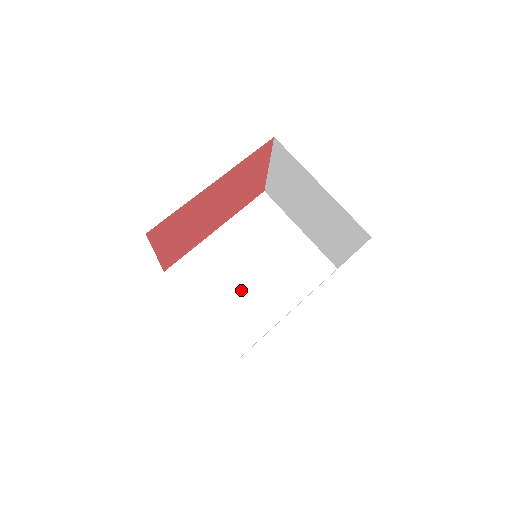
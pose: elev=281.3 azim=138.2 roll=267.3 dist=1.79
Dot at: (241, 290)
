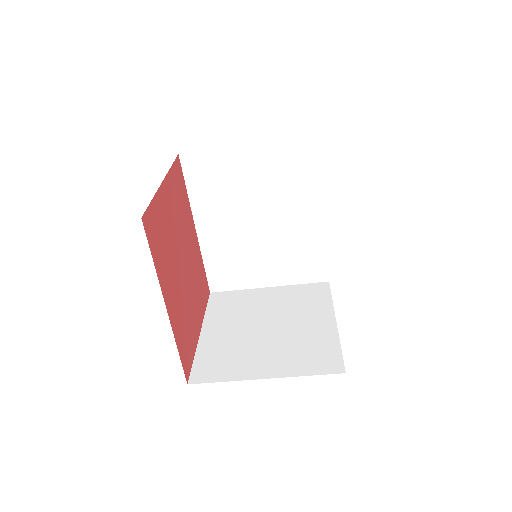
Dot at: (271, 244)
